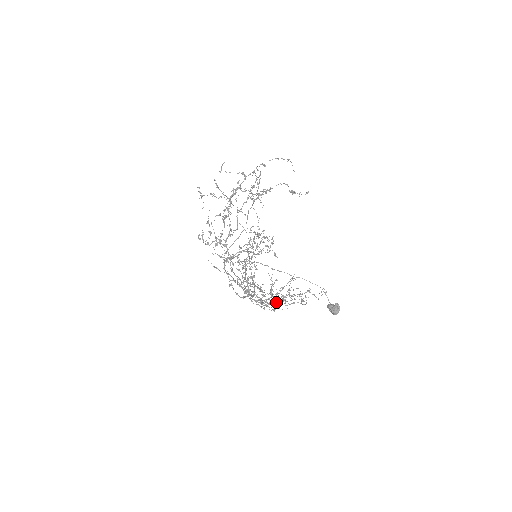
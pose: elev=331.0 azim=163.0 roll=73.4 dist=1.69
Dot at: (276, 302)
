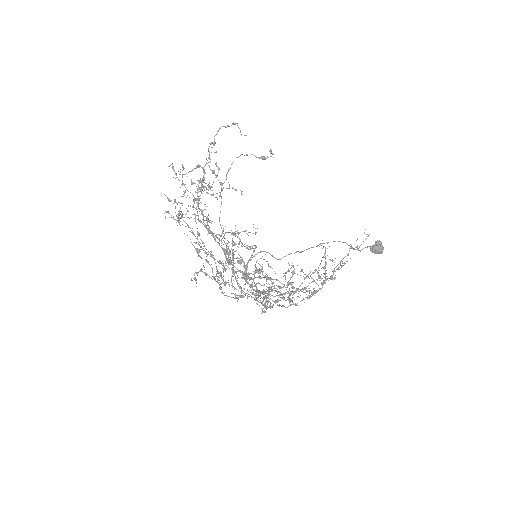
Dot at: (324, 283)
